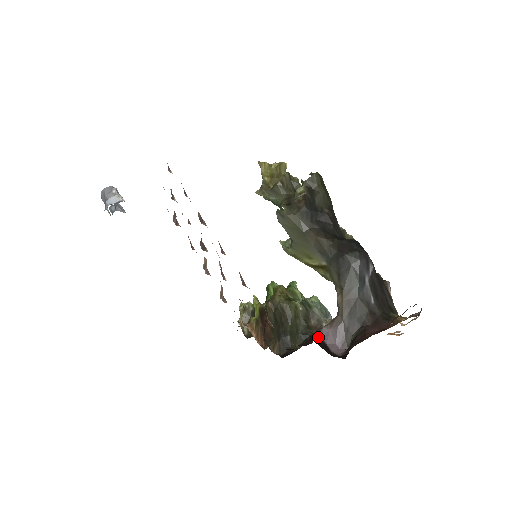
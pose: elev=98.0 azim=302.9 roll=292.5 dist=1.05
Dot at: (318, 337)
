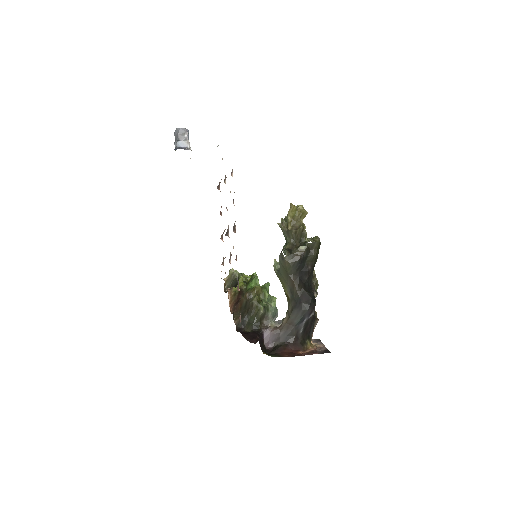
Dot at: (262, 333)
